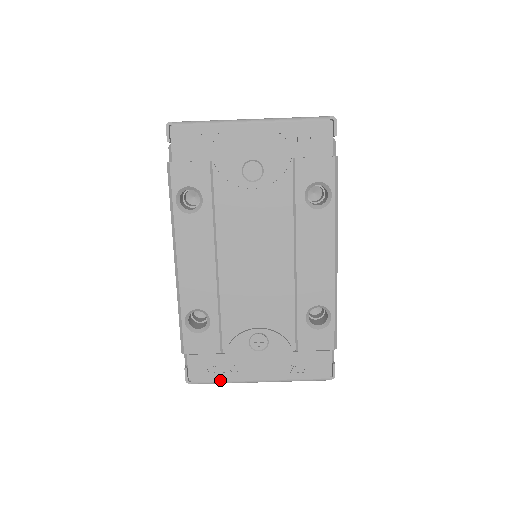
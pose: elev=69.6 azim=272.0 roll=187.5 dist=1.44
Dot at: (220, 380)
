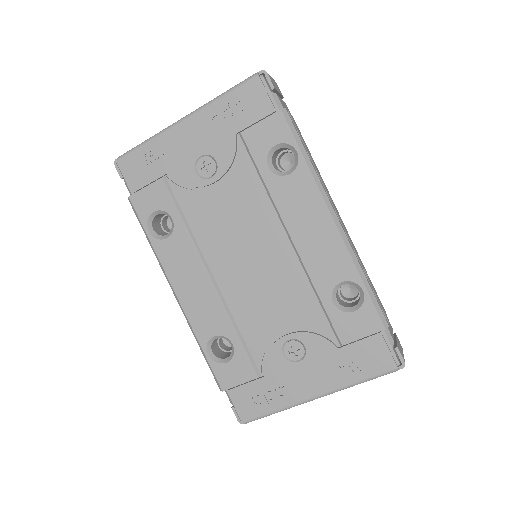
Dot at: (272, 409)
